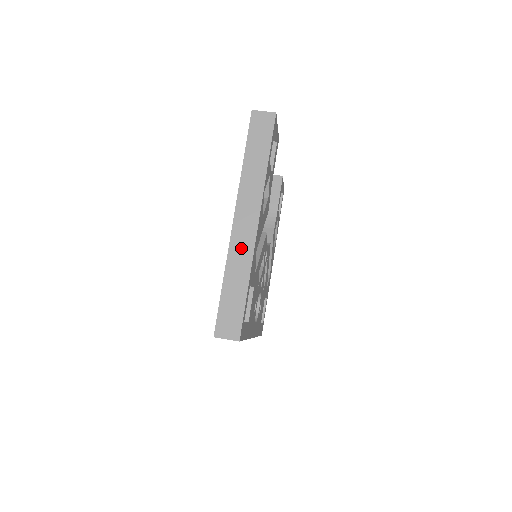
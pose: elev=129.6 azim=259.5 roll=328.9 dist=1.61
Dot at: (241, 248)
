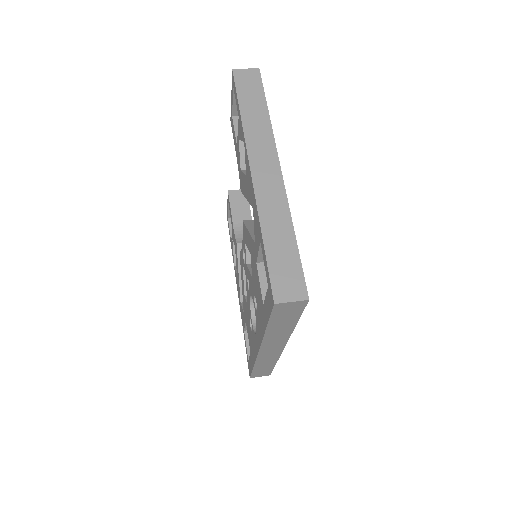
Dot at: (271, 197)
